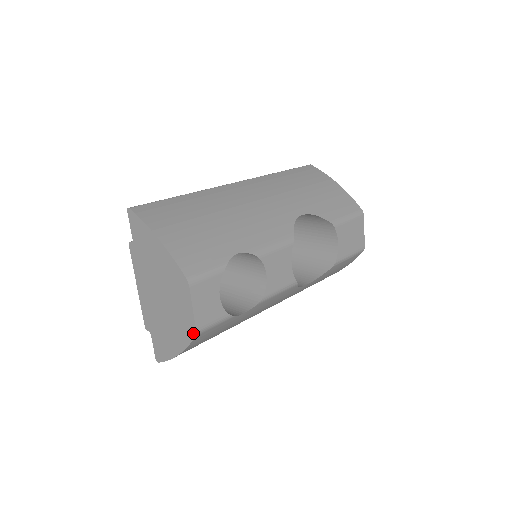
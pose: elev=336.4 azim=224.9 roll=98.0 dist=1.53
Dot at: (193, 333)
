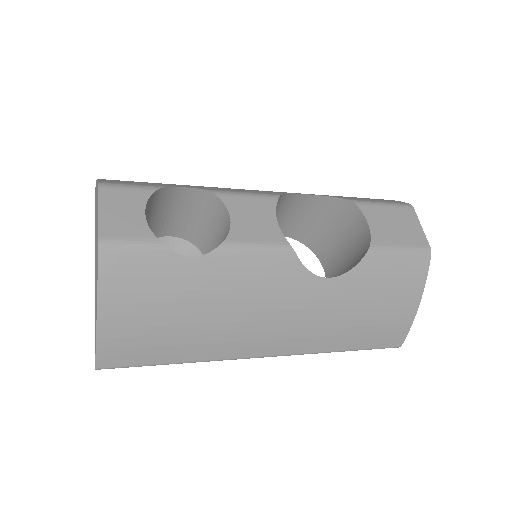
Dot at: (98, 248)
